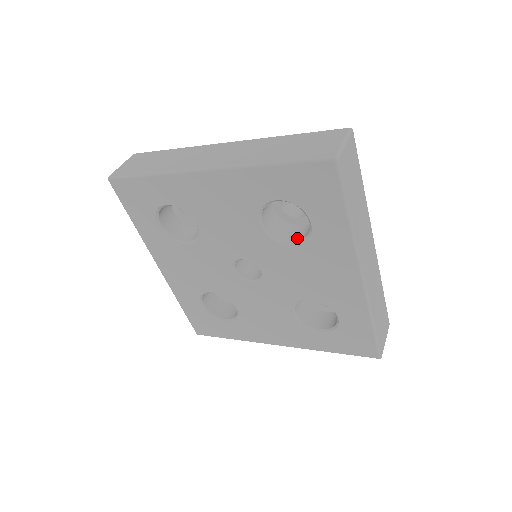
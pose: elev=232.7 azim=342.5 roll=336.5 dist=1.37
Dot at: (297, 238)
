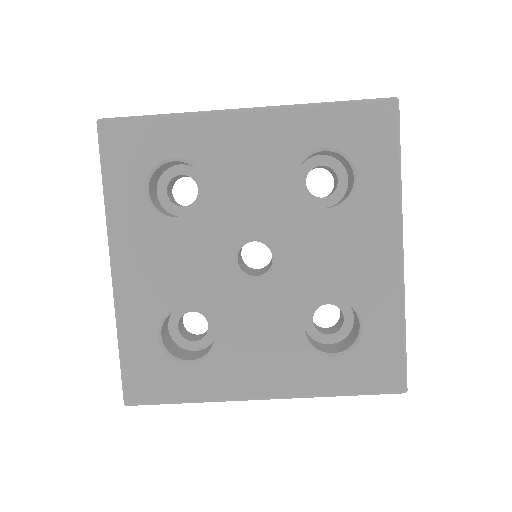
Dot at: (330, 207)
